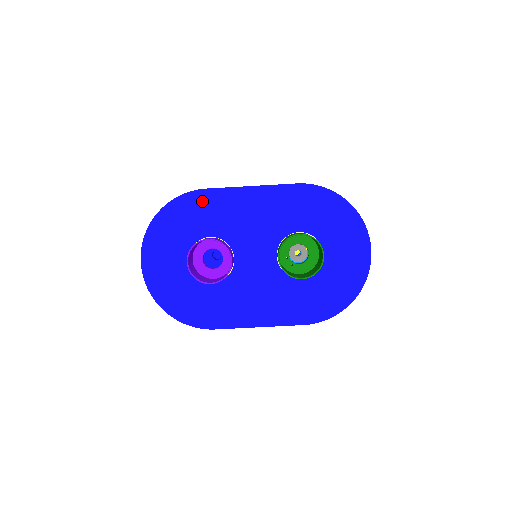
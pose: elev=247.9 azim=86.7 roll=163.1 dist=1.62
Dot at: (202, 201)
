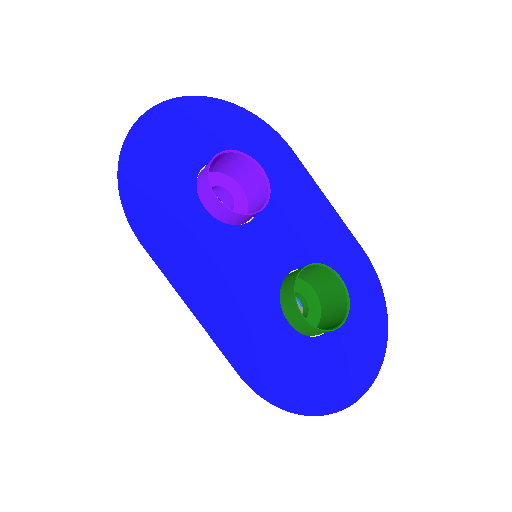
Dot at: (280, 152)
